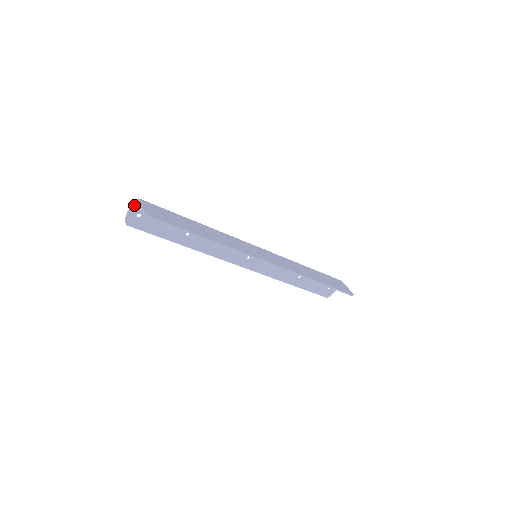
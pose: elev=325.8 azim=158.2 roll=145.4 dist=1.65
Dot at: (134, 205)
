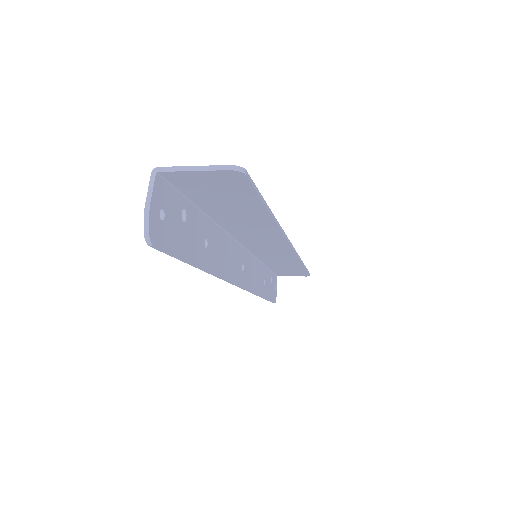
Dot at: (153, 187)
